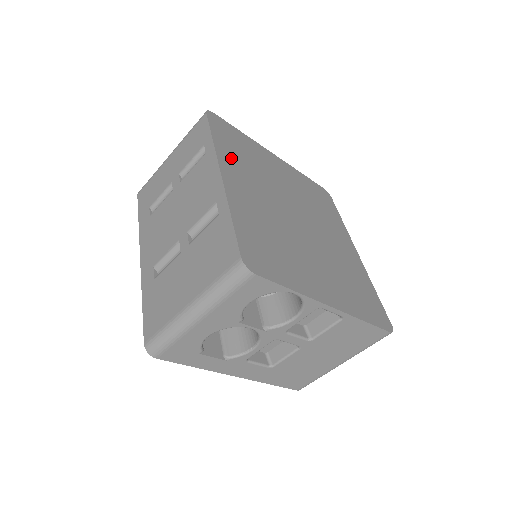
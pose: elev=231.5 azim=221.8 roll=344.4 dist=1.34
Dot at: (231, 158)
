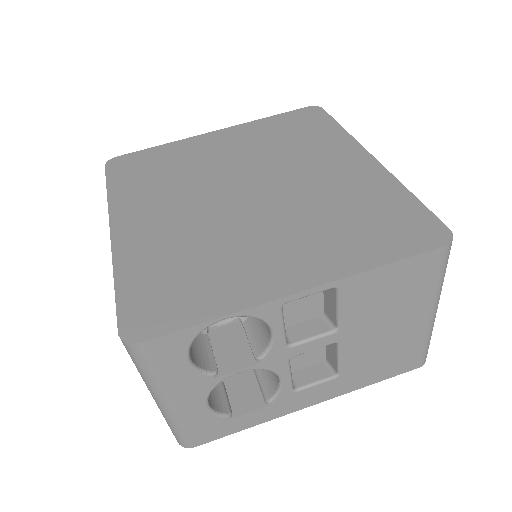
Dot at: (133, 196)
